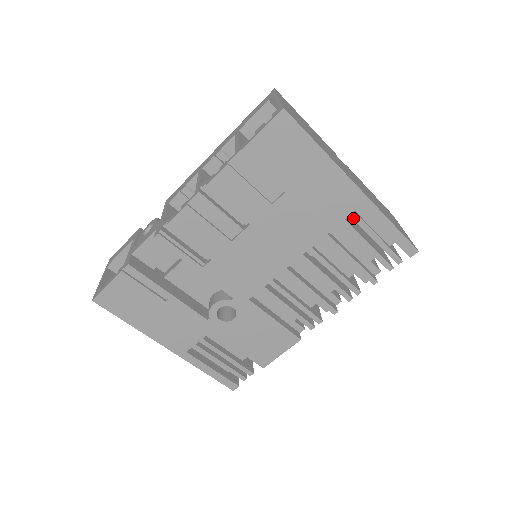
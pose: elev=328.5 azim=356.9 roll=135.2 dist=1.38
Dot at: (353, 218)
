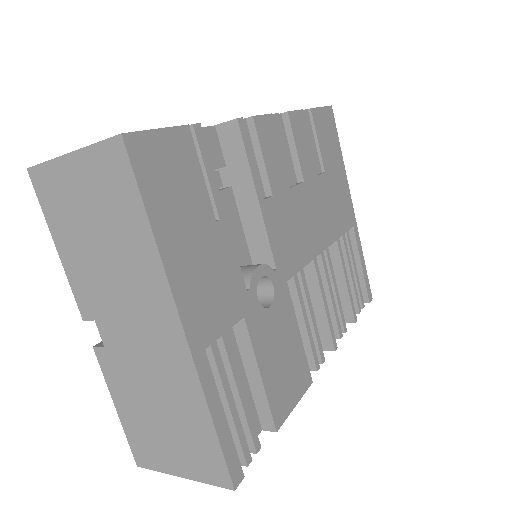
Dot at: (347, 237)
